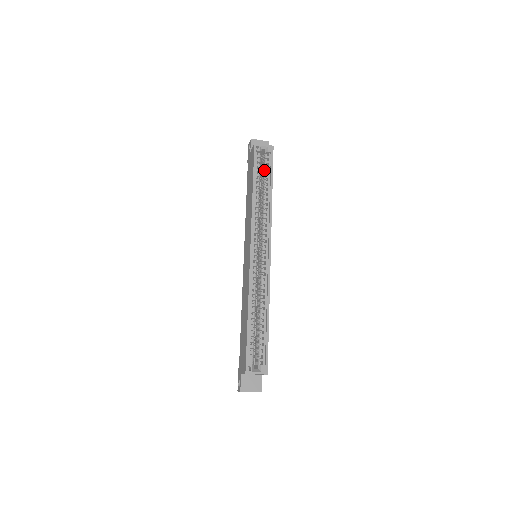
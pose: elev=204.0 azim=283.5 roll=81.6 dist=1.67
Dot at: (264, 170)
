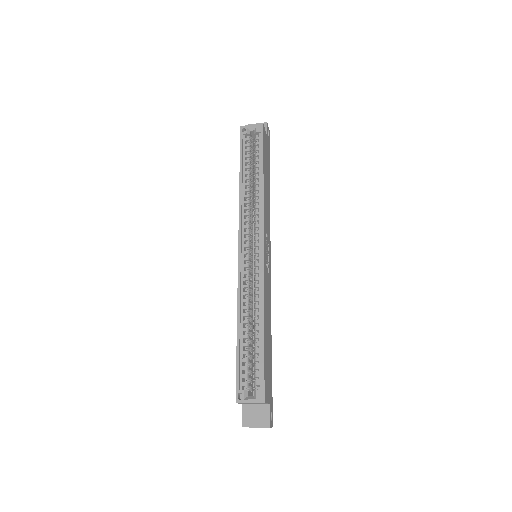
Dot at: (255, 154)
